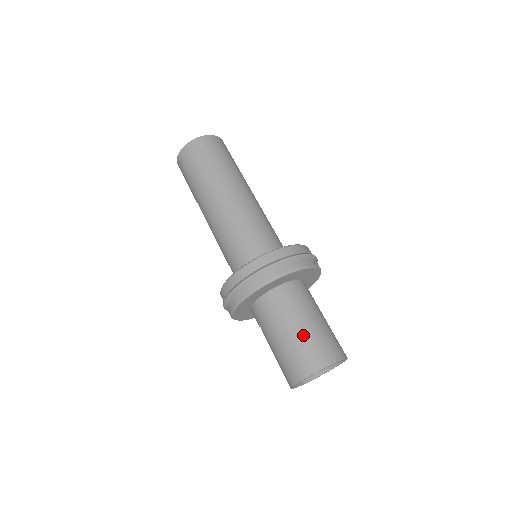
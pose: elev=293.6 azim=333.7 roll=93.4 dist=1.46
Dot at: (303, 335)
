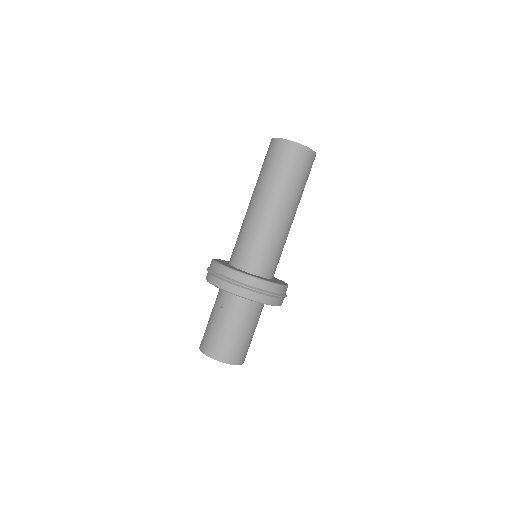
Dot at: (244, 339)
